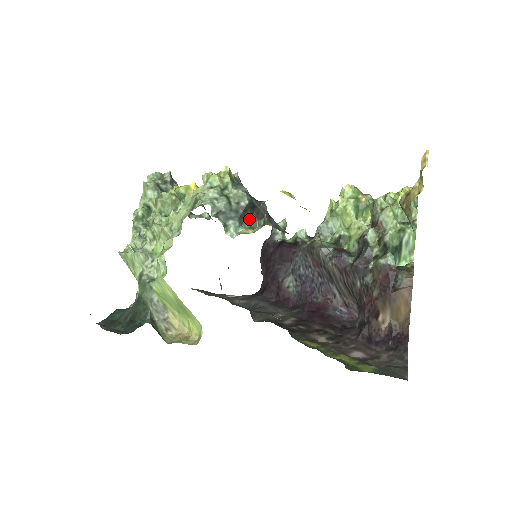
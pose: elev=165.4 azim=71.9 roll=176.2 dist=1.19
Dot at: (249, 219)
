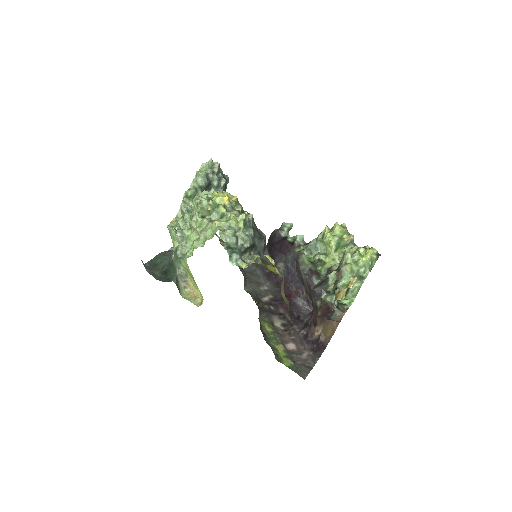
Dot at: (248, 252)
